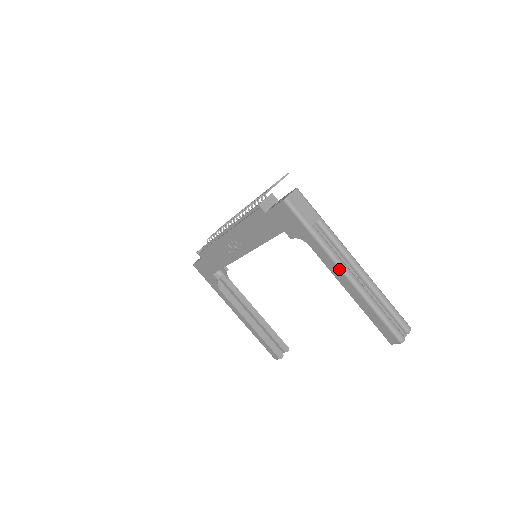
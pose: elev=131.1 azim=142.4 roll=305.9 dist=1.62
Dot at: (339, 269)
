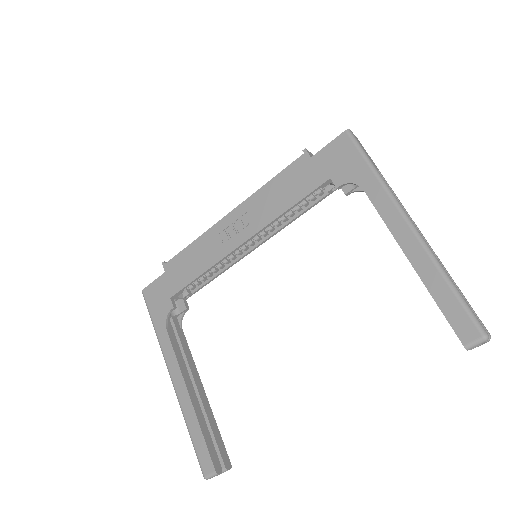
Dot at: (401, 216)
